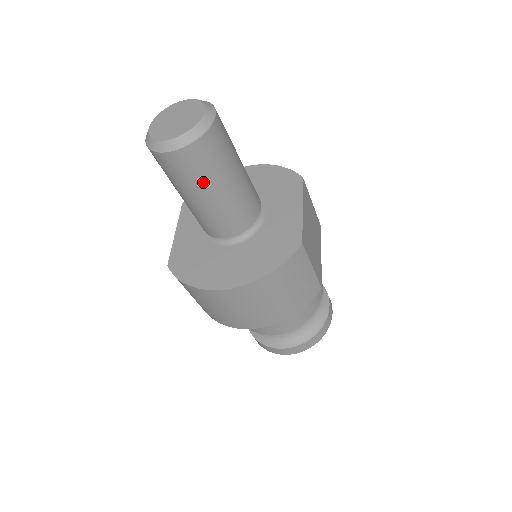
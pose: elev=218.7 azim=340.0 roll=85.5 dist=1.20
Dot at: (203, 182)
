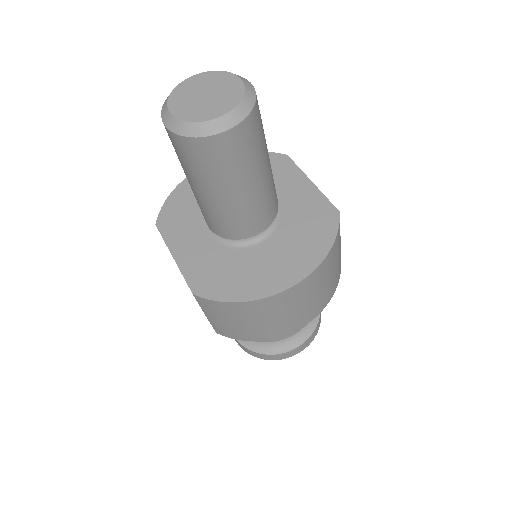
Dot at: (251, 166)
